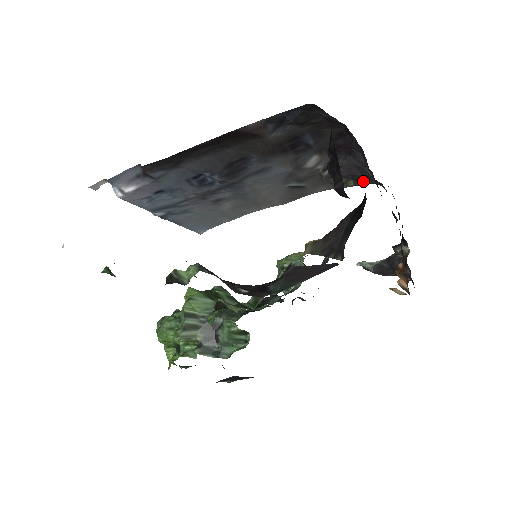
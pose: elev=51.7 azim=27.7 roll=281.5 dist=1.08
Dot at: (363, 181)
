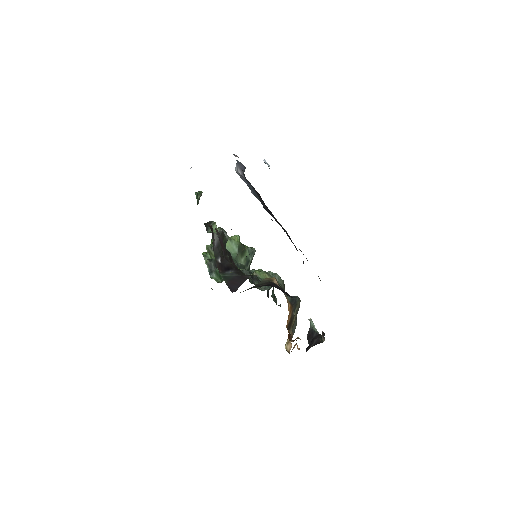
Dot at: occluded
